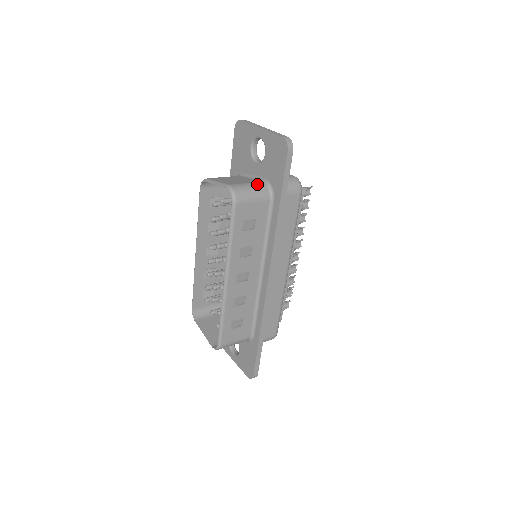
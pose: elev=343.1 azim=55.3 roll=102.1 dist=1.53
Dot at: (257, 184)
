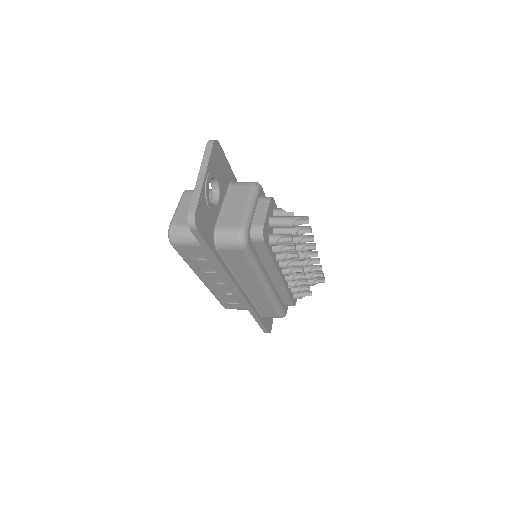
Dot at: occluded
